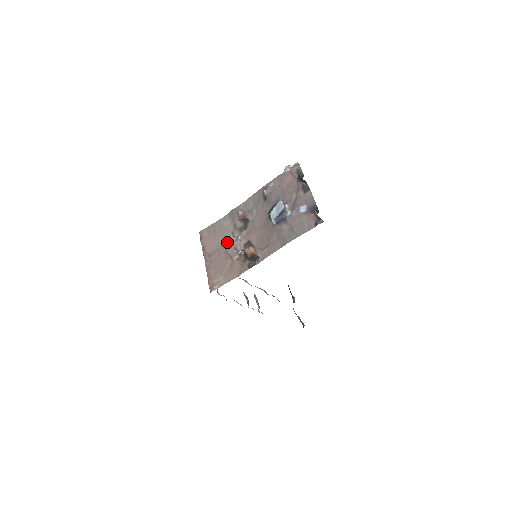
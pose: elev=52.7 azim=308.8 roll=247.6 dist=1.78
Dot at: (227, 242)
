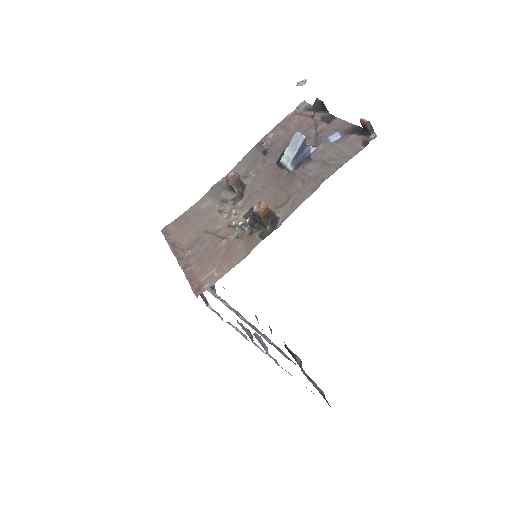
Dot at: (213, 224)
